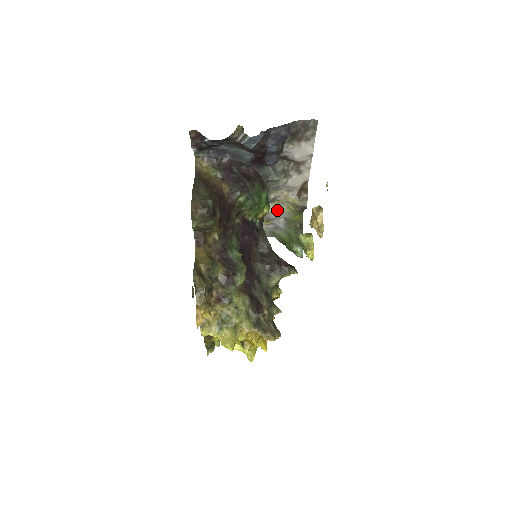
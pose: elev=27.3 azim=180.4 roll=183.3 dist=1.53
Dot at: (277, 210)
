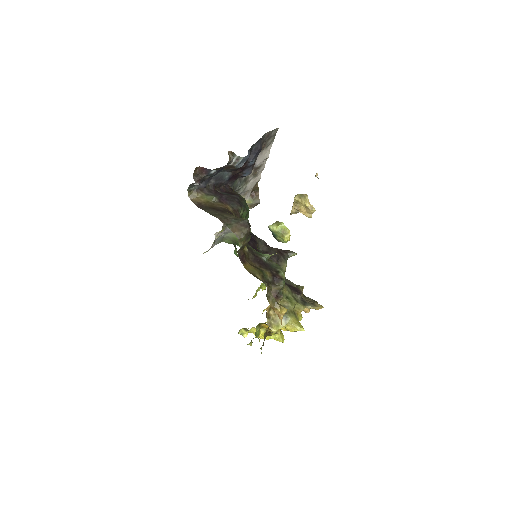
Dot at: occluded
